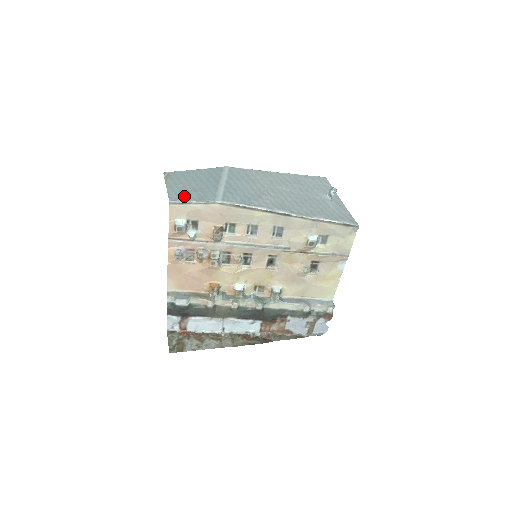
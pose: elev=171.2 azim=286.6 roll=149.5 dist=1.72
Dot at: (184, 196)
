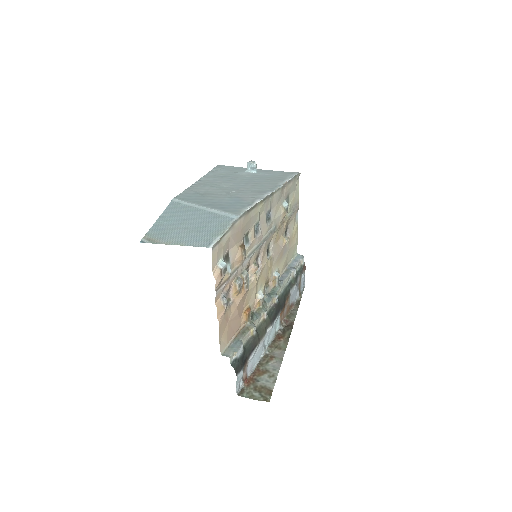
Dot at: (208, 236)
